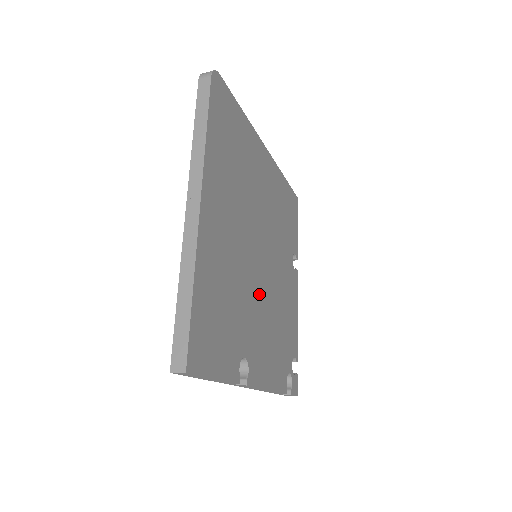
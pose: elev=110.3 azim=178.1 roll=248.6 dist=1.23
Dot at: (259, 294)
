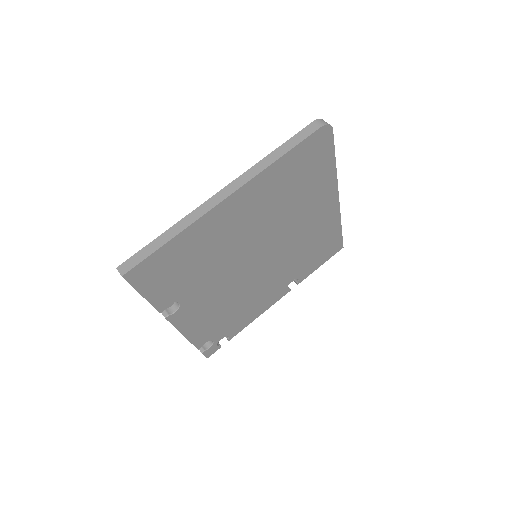
Dot at: (232, 279)
